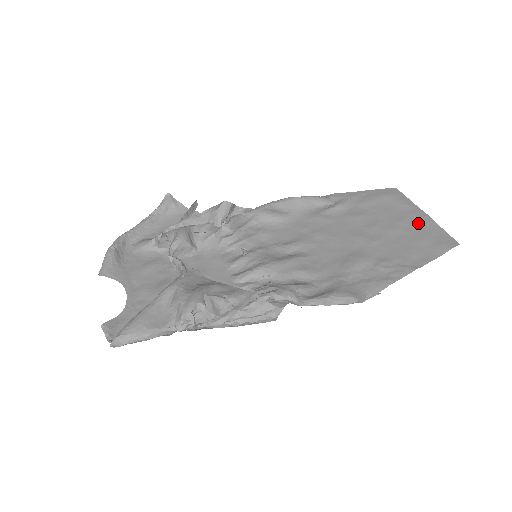
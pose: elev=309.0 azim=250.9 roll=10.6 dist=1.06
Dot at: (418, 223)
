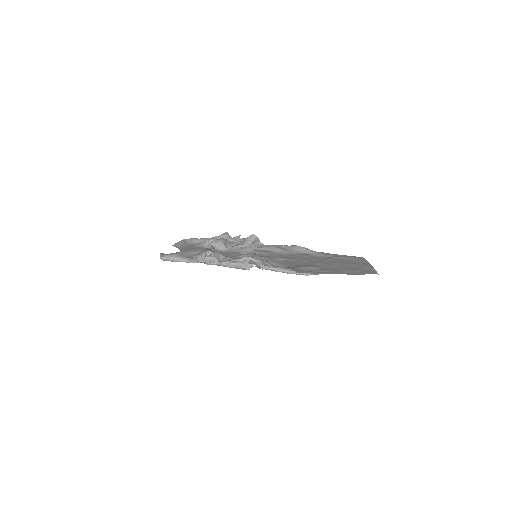
Dot at: (362, 266)
